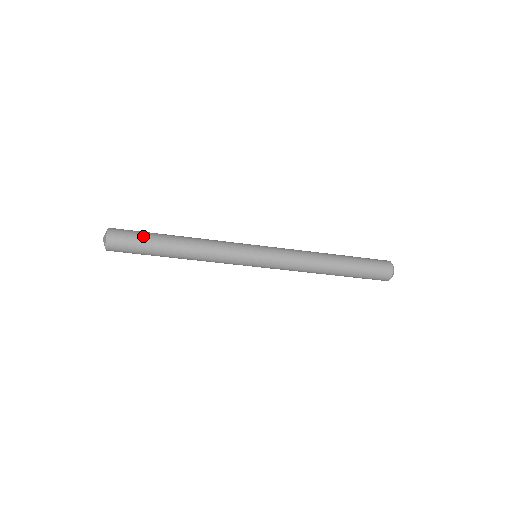
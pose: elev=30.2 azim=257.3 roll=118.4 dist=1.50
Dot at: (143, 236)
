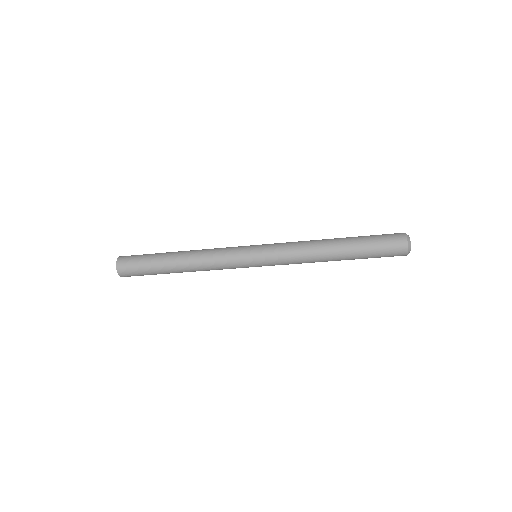
Dot at: (147, 258)
